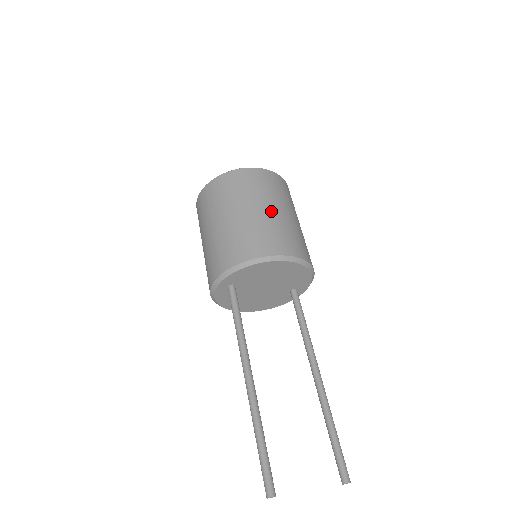
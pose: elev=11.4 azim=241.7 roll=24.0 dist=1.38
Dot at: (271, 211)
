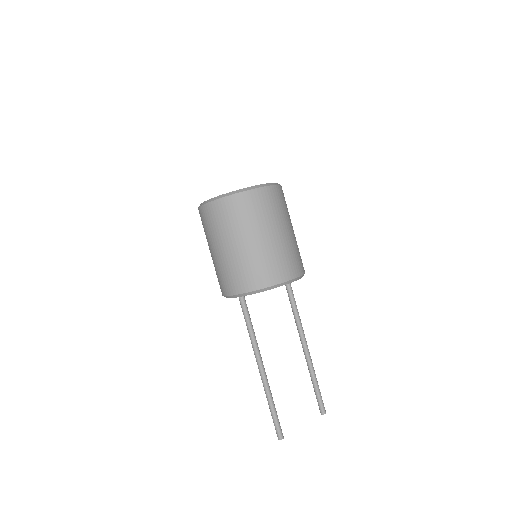
Dot at: (273, 238)
